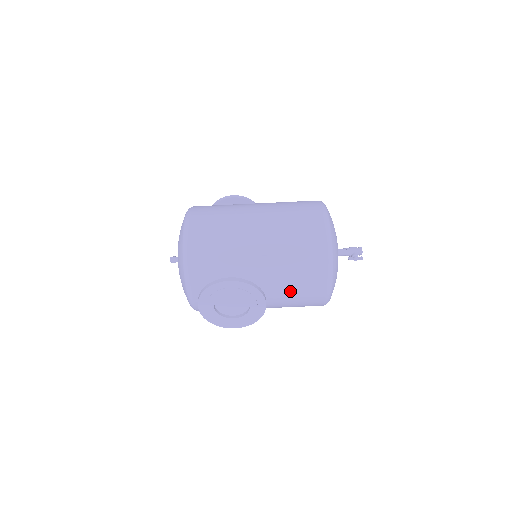
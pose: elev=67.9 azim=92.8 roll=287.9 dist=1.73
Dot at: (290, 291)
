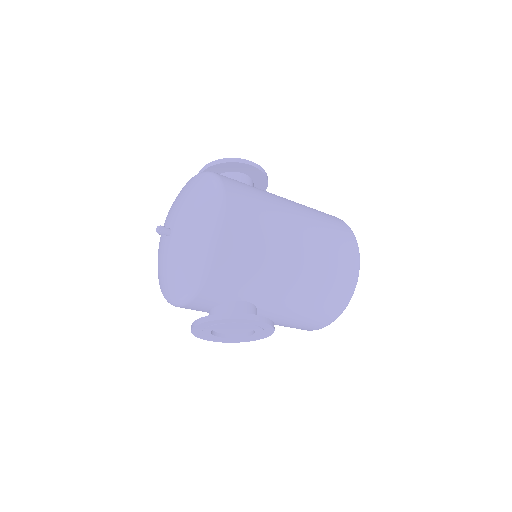
Dot at: (289, 322)
